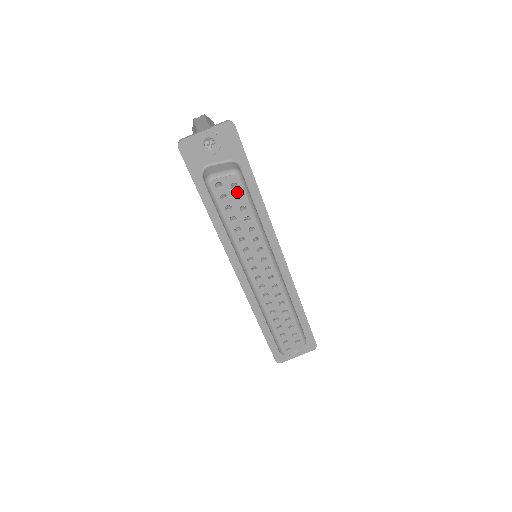
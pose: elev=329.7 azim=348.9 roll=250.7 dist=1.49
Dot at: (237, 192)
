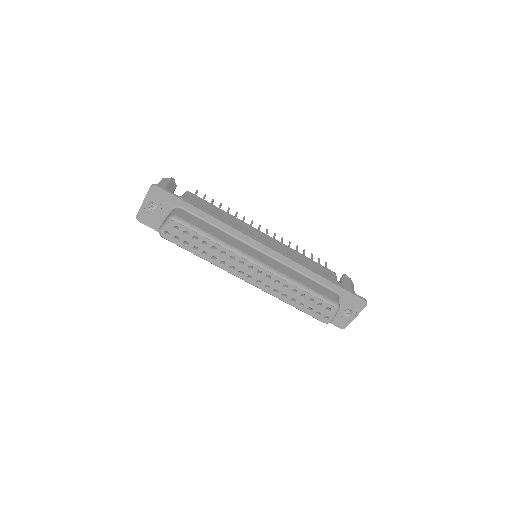
Dot at: (182, 230)
